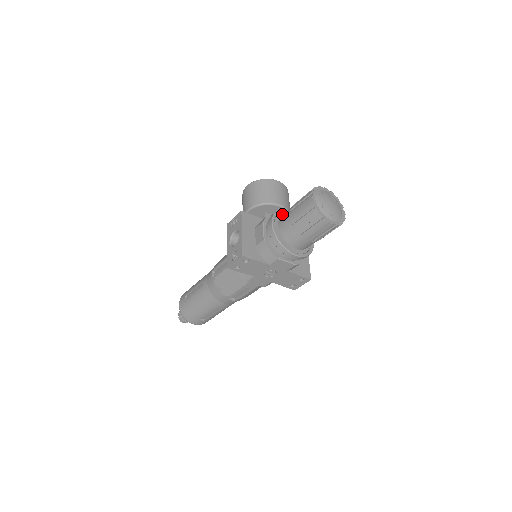
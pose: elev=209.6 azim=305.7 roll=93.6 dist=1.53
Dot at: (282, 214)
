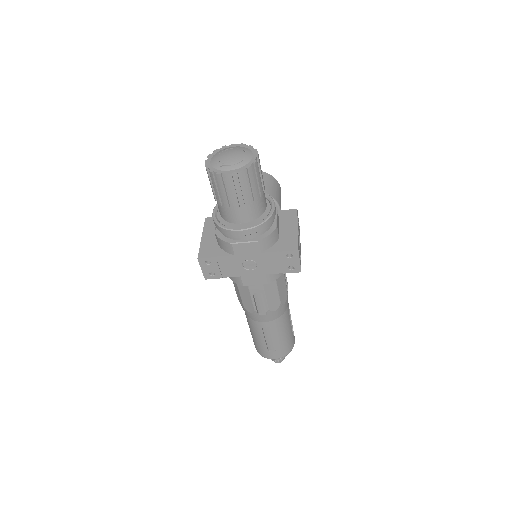
Dot at: occluded
